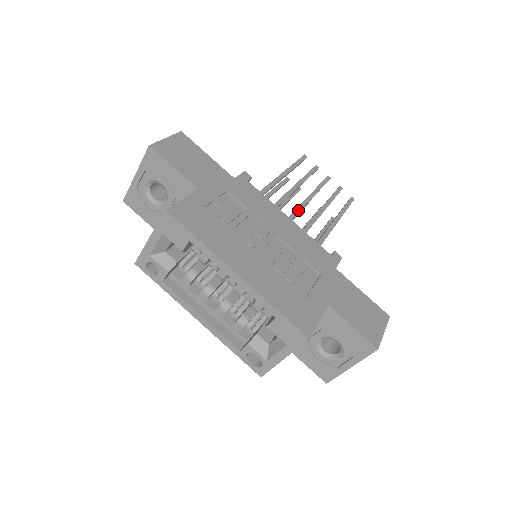
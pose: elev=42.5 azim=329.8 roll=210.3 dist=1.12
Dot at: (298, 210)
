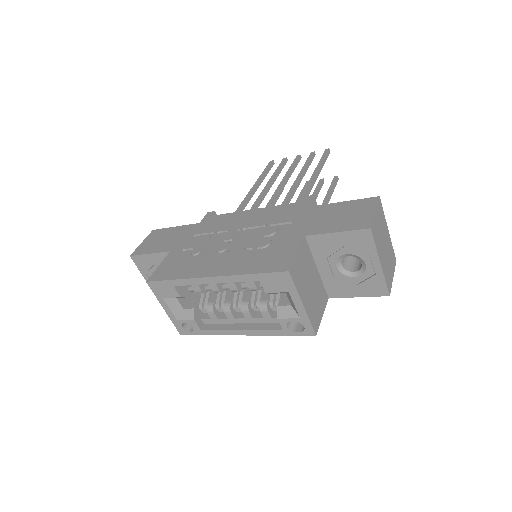
Dot at: (272, 199)
